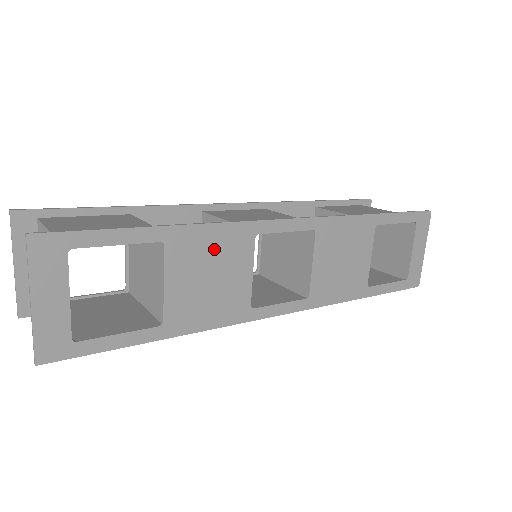
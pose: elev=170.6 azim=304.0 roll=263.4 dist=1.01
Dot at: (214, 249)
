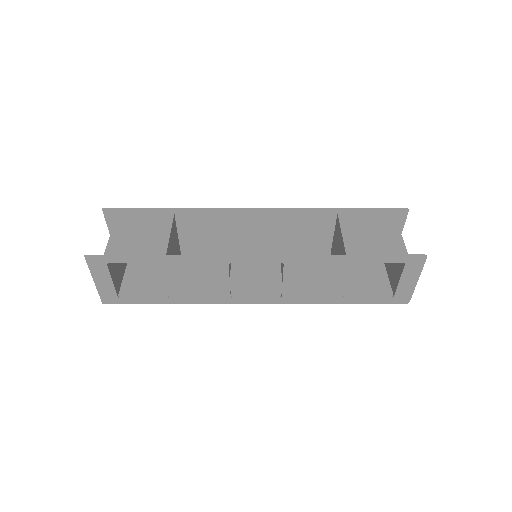
Dot at: (197, 268)
